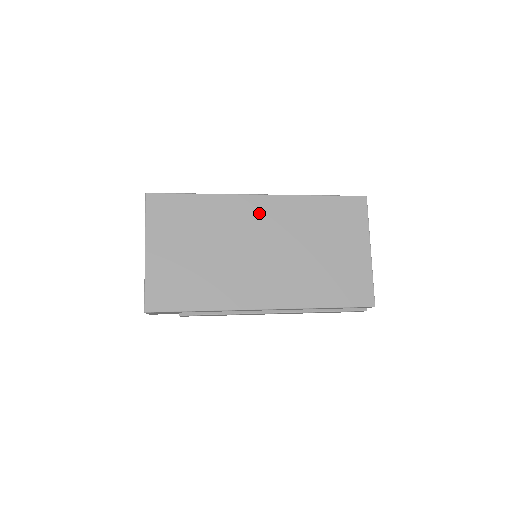
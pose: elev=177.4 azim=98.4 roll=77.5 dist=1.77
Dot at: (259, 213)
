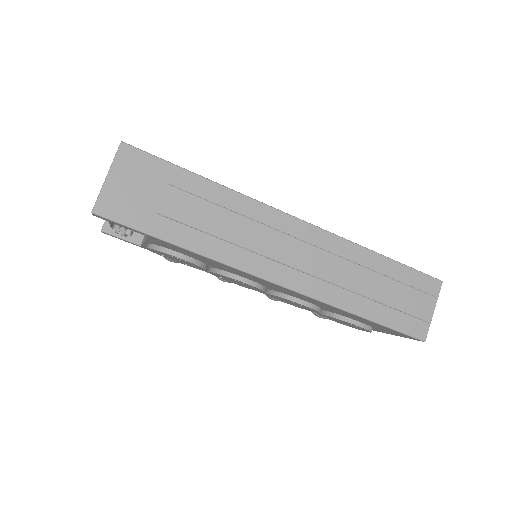
Dot at: occluded
